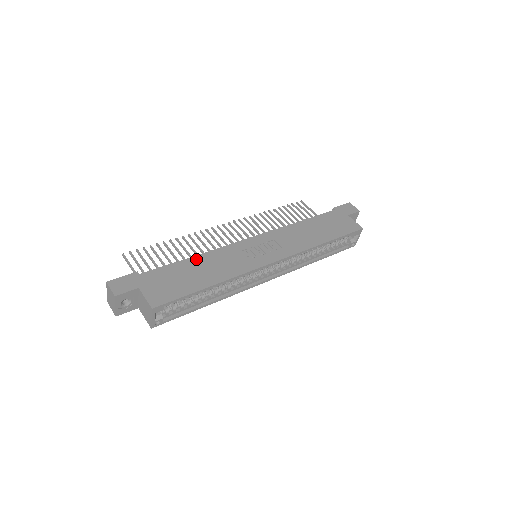
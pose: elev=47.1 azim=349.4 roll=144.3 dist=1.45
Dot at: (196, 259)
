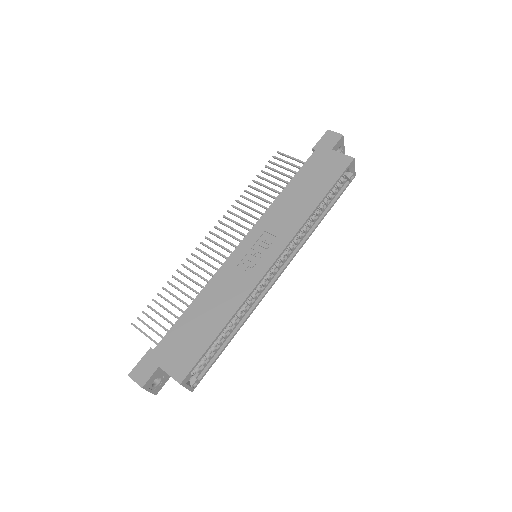
Dot at: (198, 302)
